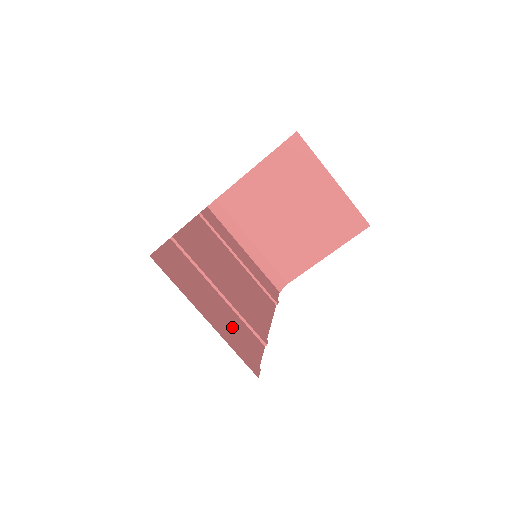
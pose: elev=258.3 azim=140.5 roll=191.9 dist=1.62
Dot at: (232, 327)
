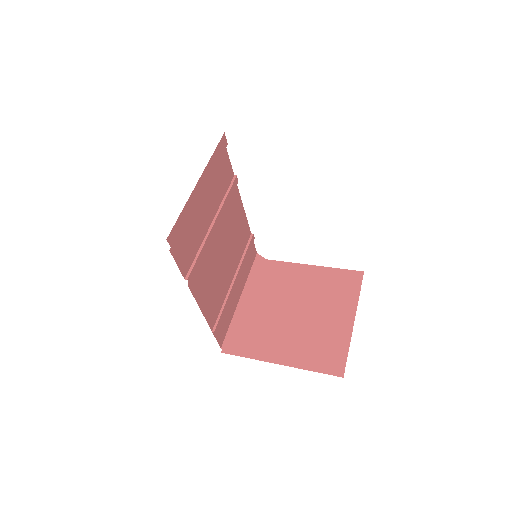
Dot at: (194, 227)
